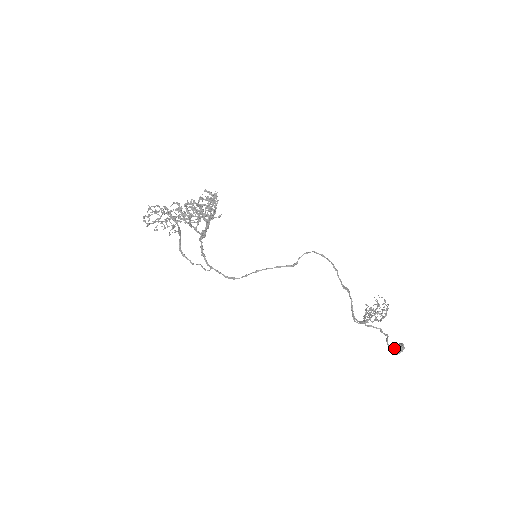
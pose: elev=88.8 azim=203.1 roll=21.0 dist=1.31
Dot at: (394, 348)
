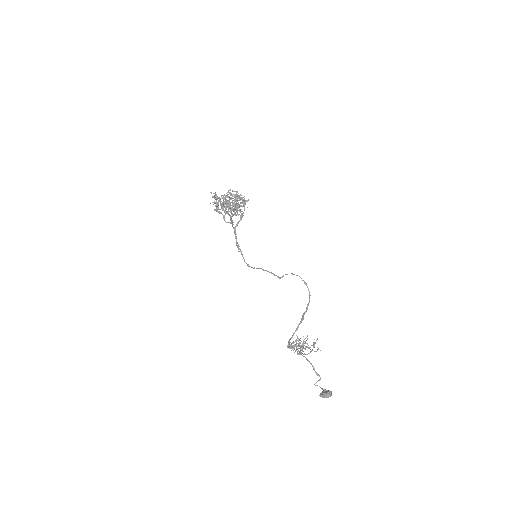
Dot at: occluded
